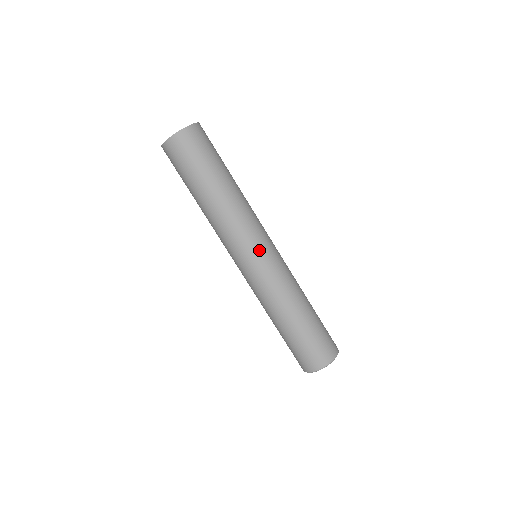
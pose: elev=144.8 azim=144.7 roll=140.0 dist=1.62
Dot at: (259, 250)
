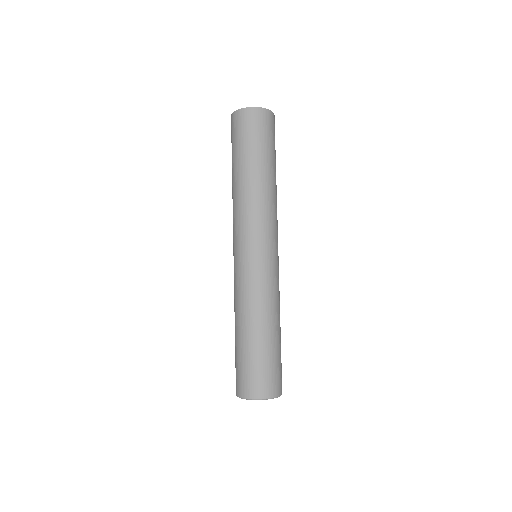
Dot at: (248, 247)
